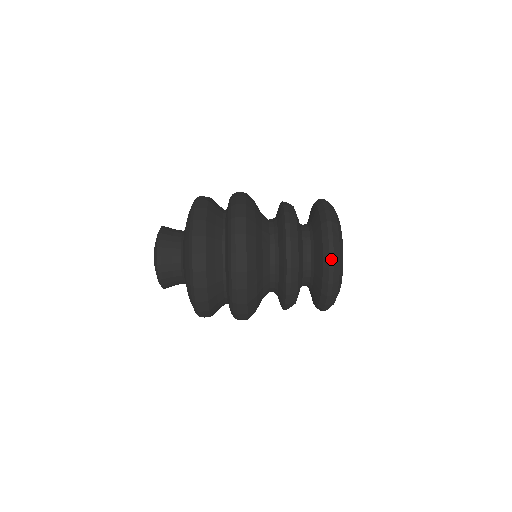
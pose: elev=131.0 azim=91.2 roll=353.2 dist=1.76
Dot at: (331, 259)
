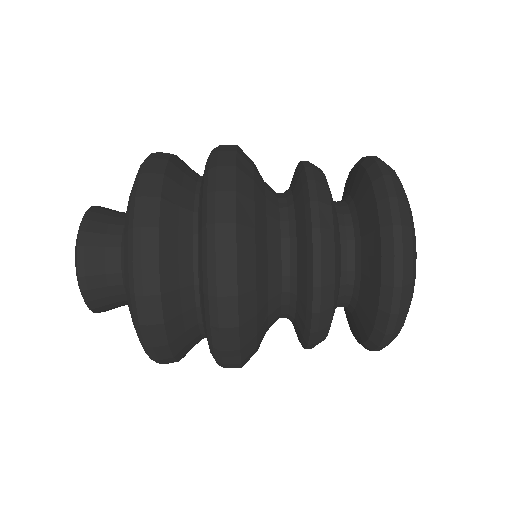
Dot at: (396, 299)
